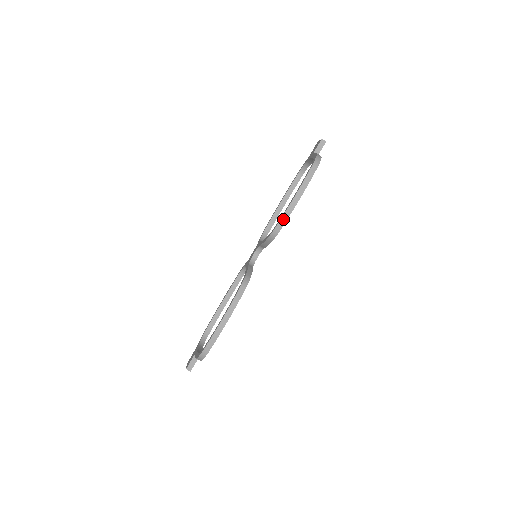
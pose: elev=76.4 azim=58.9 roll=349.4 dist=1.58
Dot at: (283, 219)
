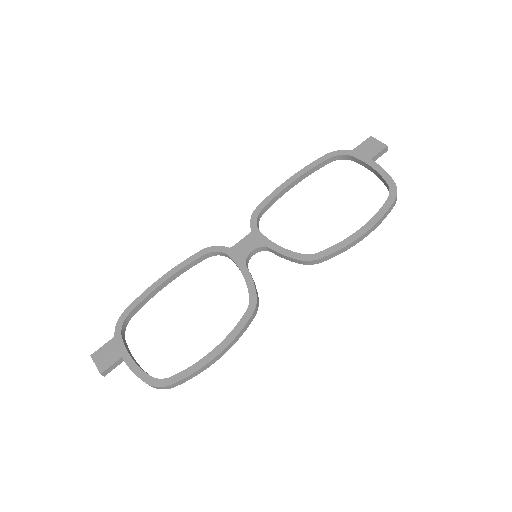
Dot at: (337, 252)
